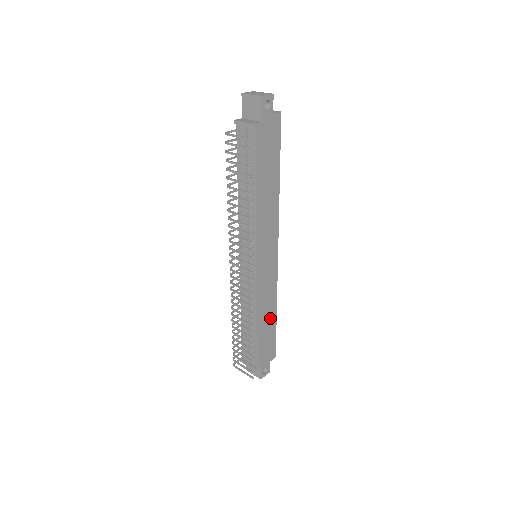
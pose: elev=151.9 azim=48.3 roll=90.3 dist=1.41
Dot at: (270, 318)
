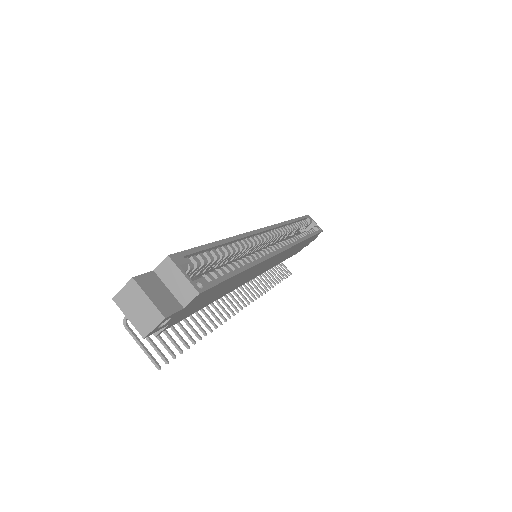
Dot at: (300, 245)
